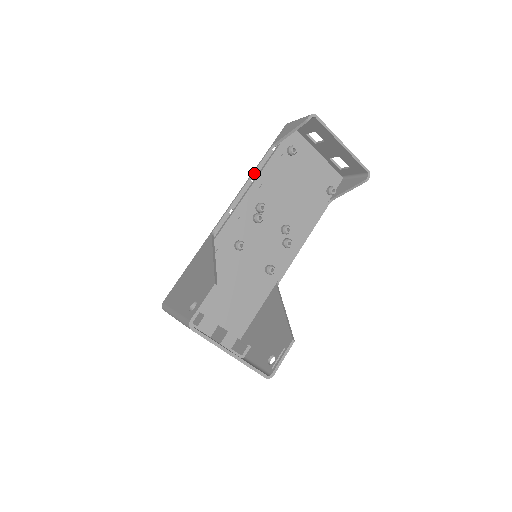
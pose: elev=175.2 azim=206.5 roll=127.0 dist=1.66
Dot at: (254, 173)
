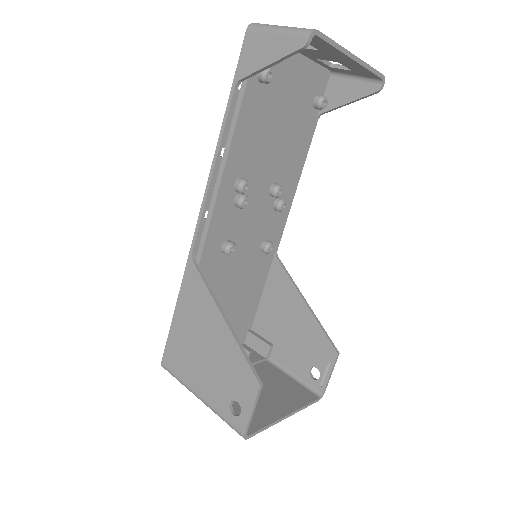
Dot at: (221, 143)
